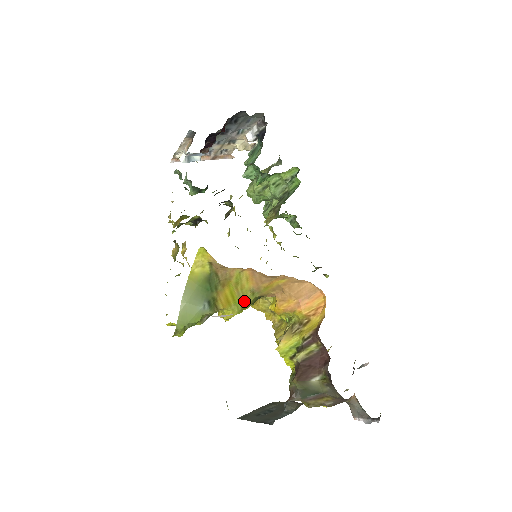
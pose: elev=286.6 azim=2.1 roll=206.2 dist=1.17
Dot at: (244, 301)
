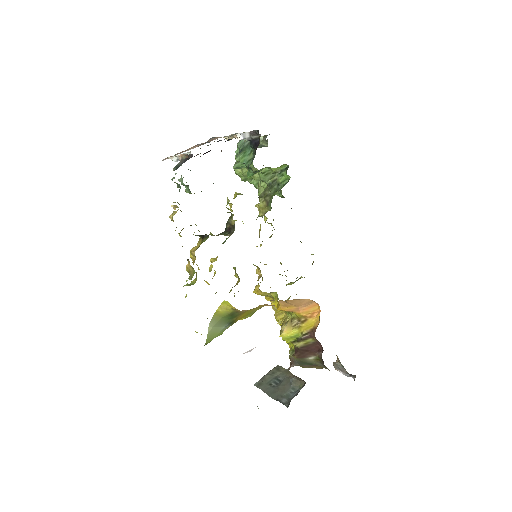
Dot at: (255, 311)
